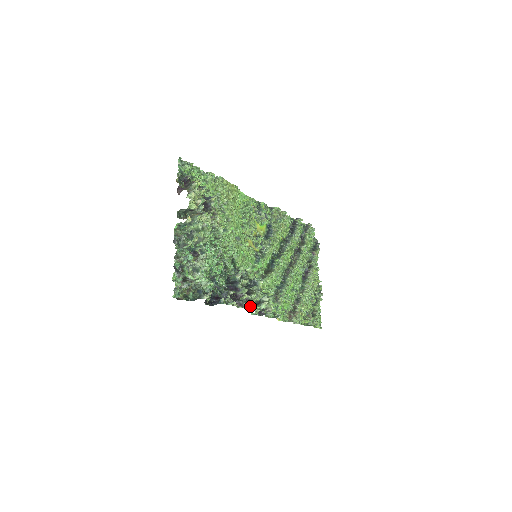
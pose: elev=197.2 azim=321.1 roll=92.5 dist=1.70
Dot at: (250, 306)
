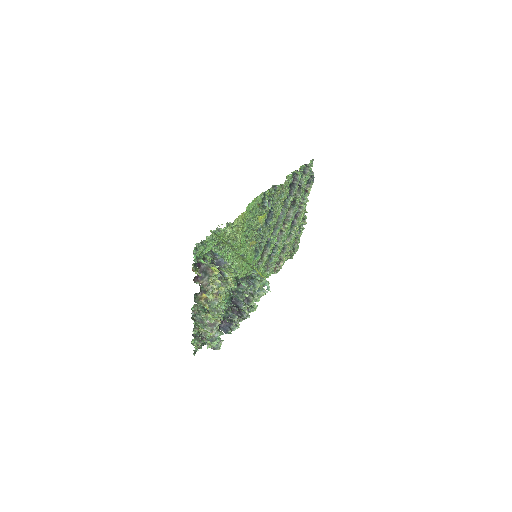
Dot at: occluded
